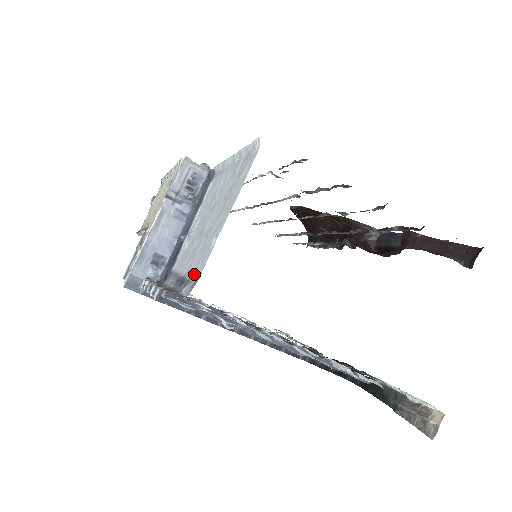
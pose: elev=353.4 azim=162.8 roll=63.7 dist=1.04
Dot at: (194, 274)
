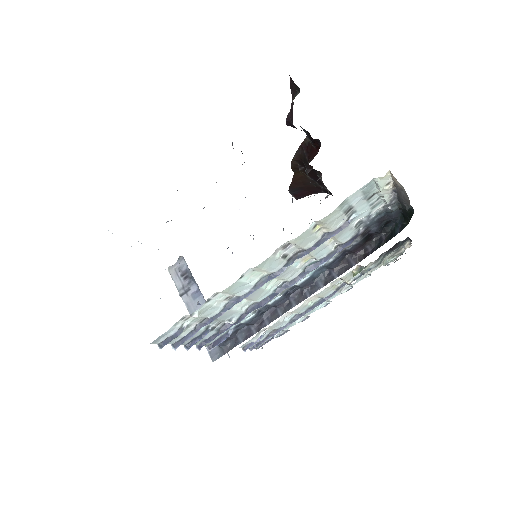
Dot at: occluded
